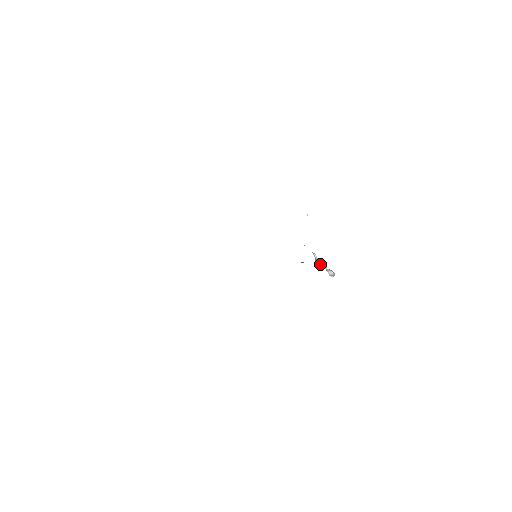
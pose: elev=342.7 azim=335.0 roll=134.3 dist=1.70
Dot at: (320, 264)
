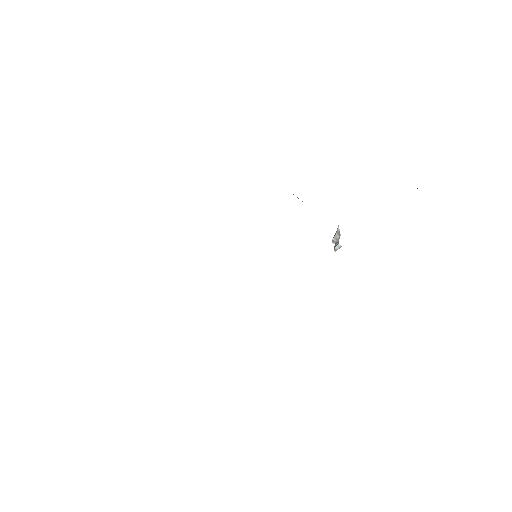
Dot at: (339, 238)
